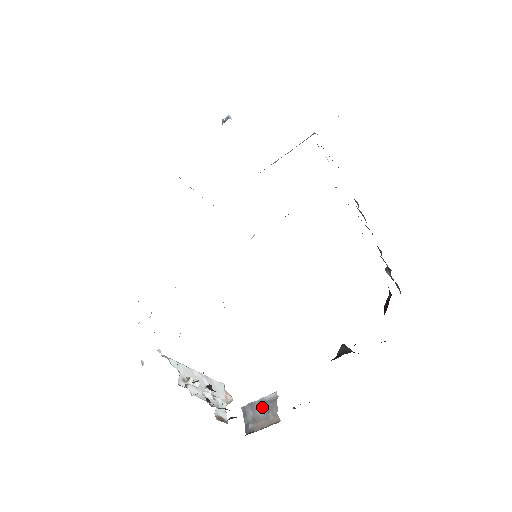
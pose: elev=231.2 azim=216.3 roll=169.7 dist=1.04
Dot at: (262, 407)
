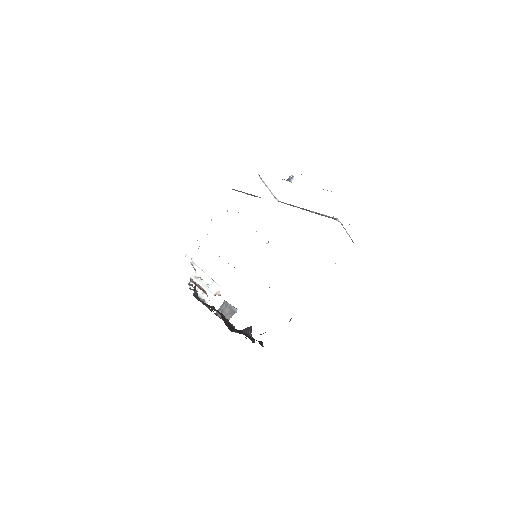
Dot at: (229, 310)
